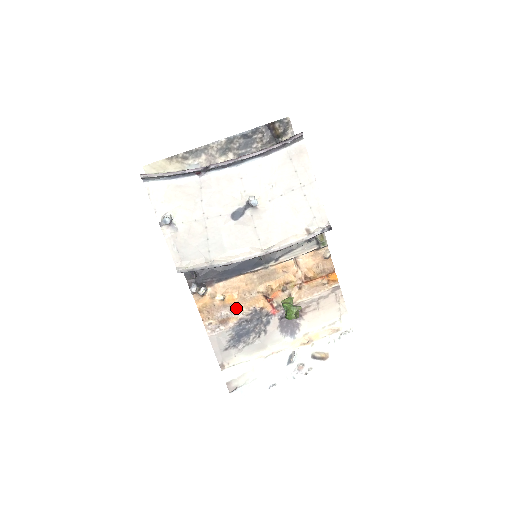
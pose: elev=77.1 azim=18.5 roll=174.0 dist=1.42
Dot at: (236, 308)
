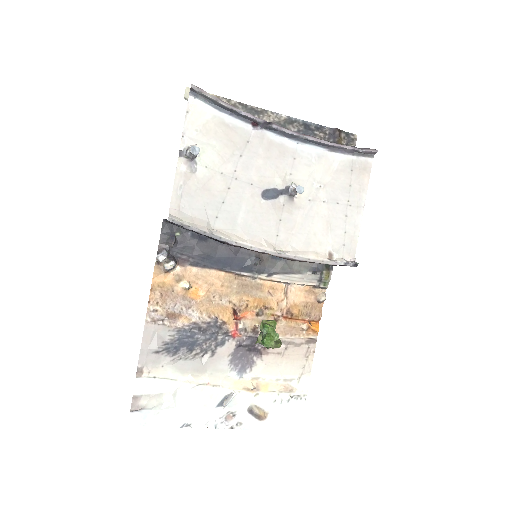
Dot at: (196, 307)
